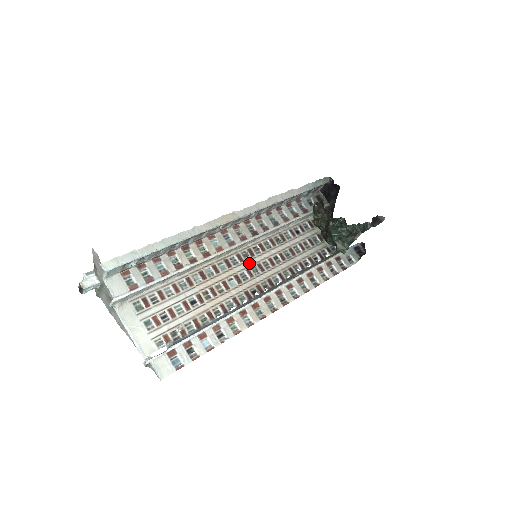
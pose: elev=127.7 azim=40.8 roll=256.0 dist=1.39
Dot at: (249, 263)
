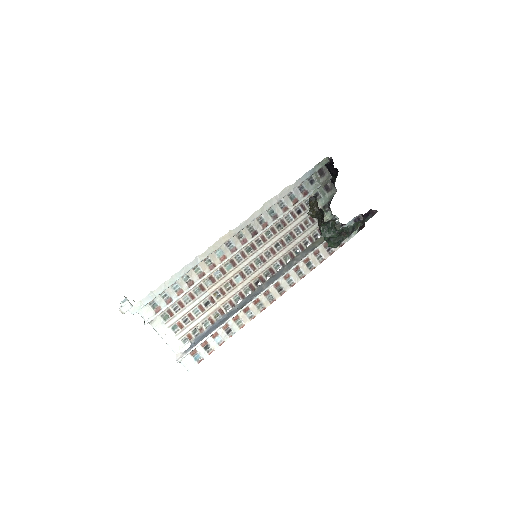
Dot at: (252, 257)
